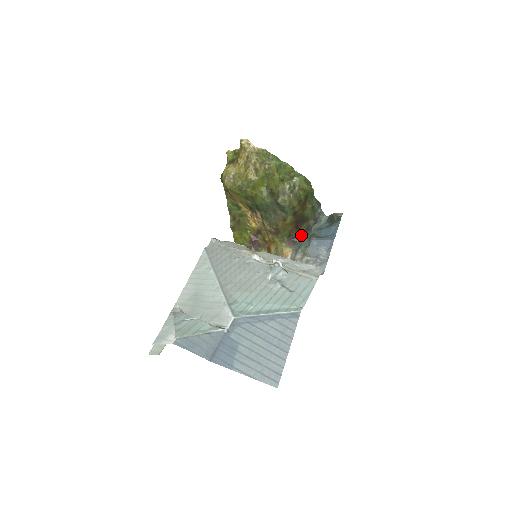
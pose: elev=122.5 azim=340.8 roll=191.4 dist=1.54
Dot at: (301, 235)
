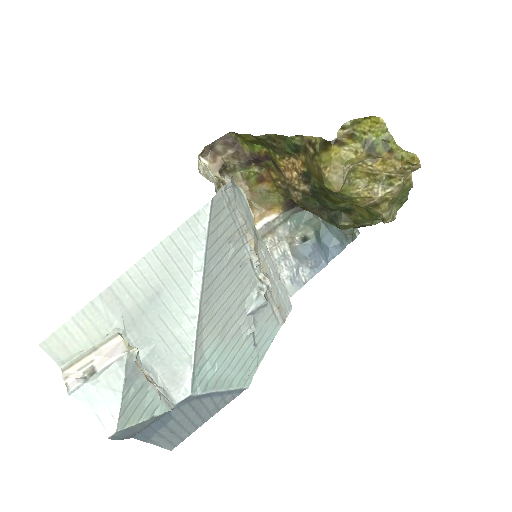
Dot at: occluded
